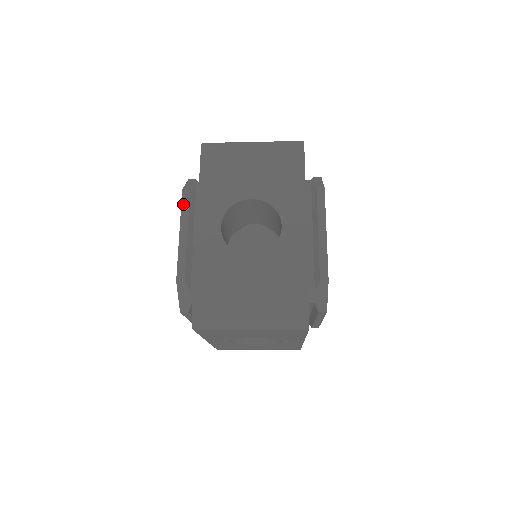
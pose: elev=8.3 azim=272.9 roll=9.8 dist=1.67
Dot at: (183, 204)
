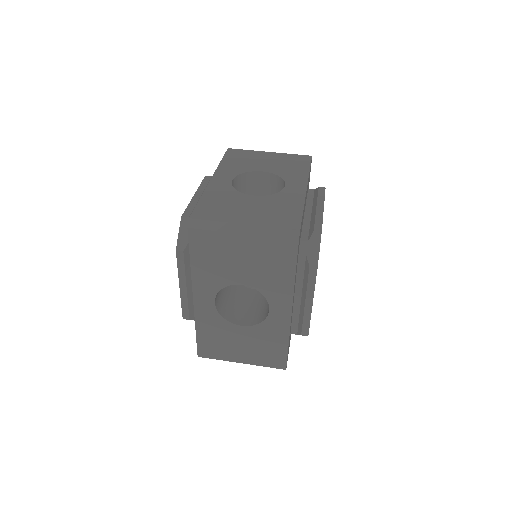
Dot at: (179, 263)
